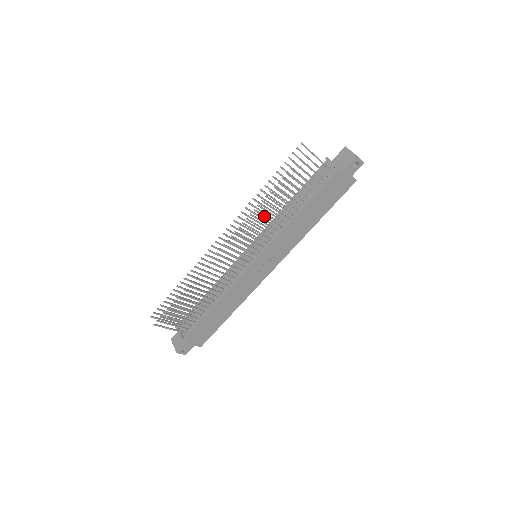
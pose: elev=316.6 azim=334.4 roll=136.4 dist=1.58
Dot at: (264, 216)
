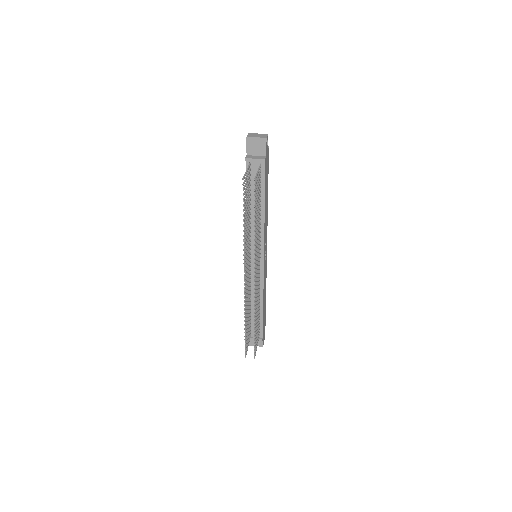
Dot at: occluded
